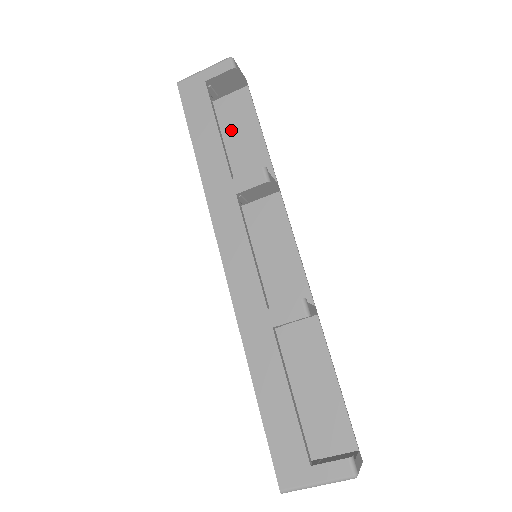
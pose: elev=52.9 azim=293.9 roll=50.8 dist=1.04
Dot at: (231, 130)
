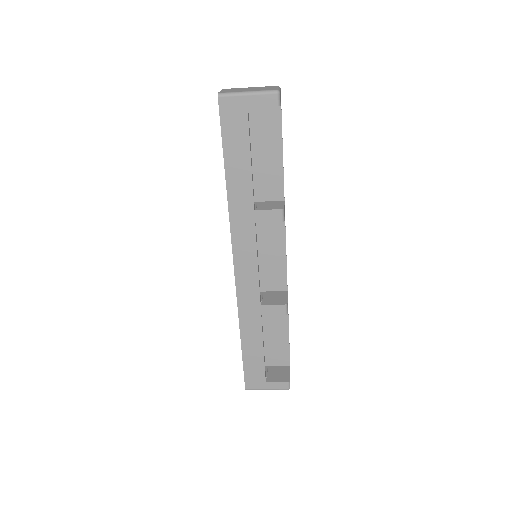
Dot at: (255, 138)
